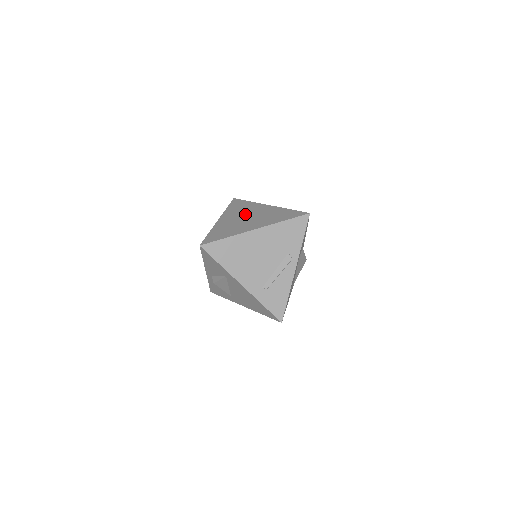
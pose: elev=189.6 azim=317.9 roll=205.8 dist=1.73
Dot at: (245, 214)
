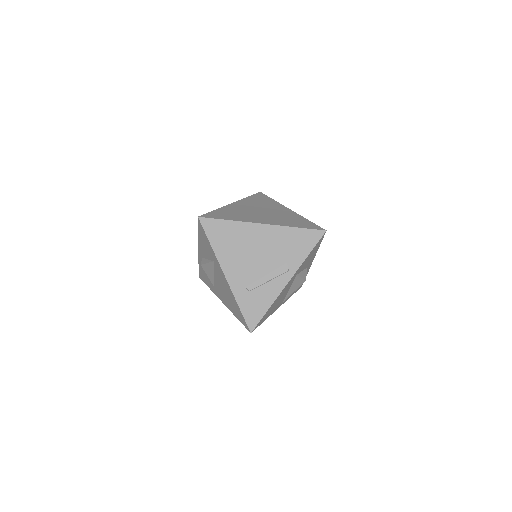
Dot at: (261, 208)
